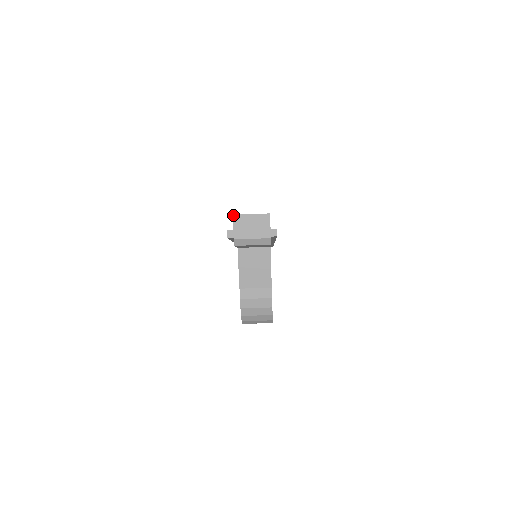
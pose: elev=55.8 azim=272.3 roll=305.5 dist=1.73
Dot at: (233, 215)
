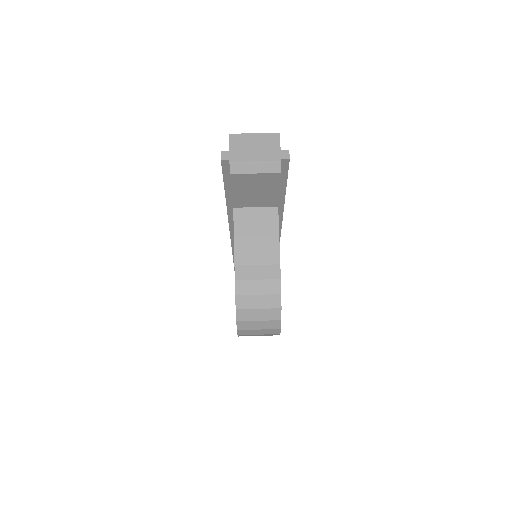
Dot at: (229, 134)
